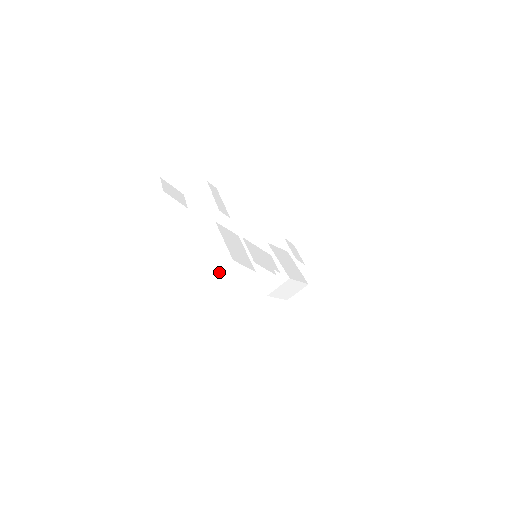
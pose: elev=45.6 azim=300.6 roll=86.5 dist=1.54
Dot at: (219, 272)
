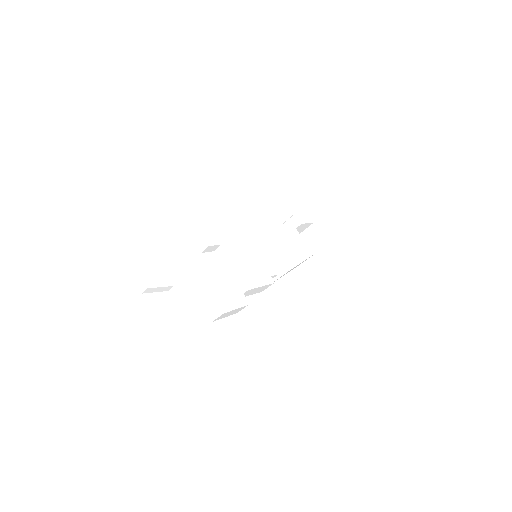
Dot at: (216, 319)
